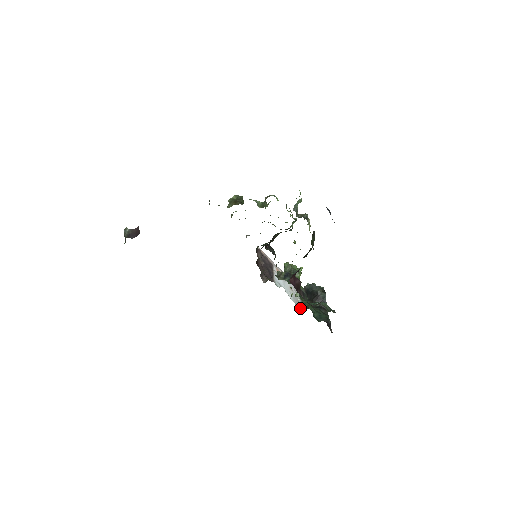
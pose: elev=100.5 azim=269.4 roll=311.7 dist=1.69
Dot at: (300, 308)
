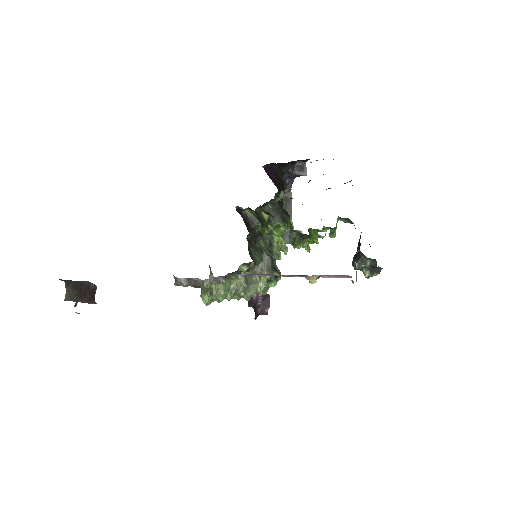
Dot at: occluded
